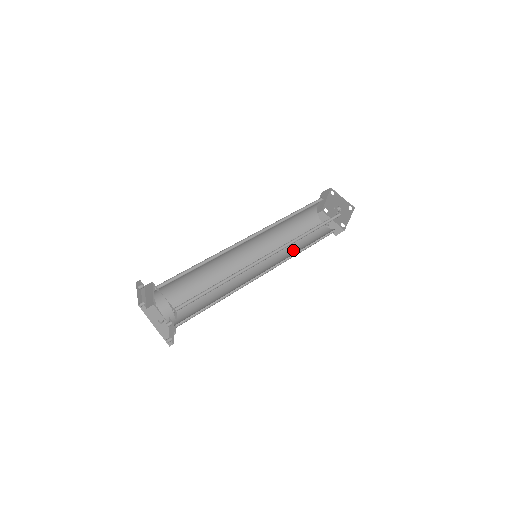
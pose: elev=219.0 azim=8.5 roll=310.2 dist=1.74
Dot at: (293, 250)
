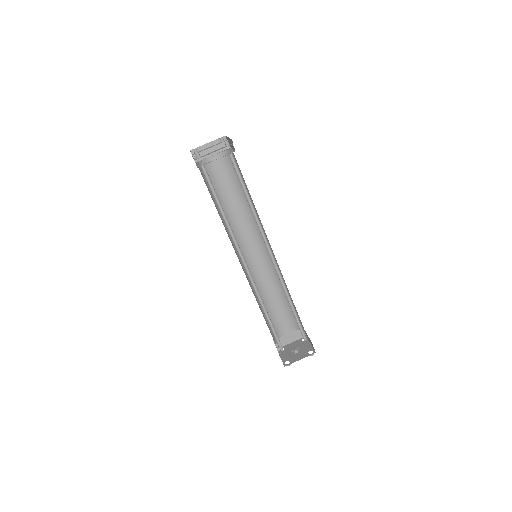
Dot at: (261, 305)
